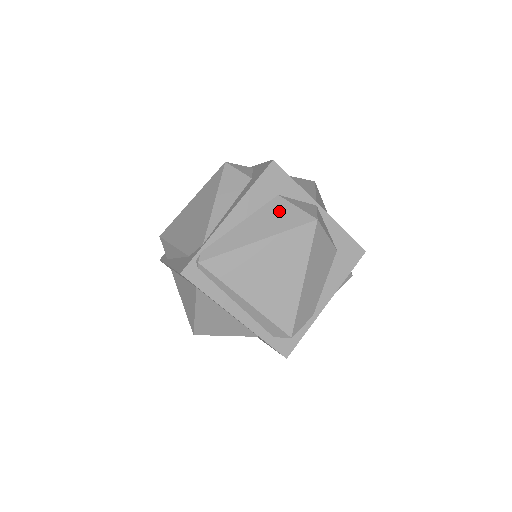
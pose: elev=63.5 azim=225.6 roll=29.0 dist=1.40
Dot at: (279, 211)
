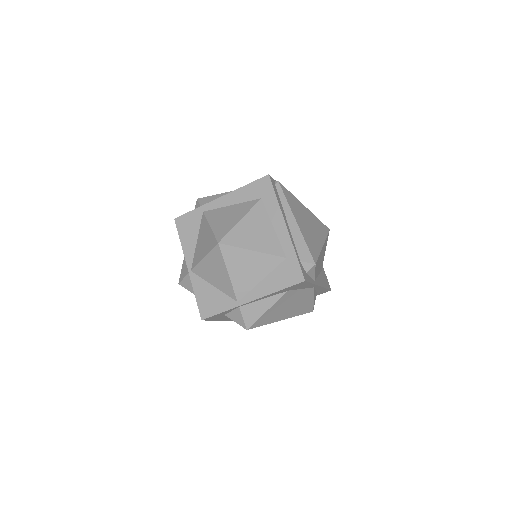
Dot at: occluded
